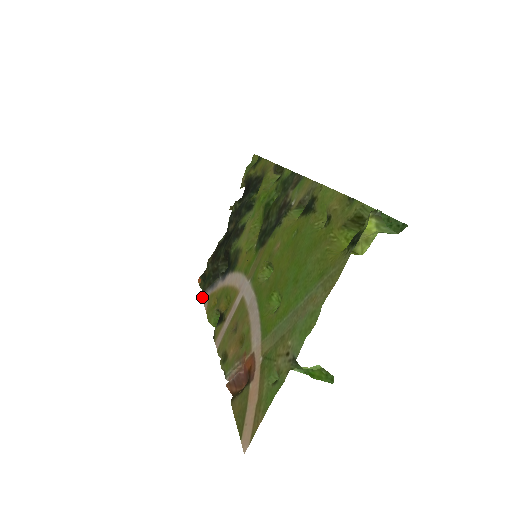
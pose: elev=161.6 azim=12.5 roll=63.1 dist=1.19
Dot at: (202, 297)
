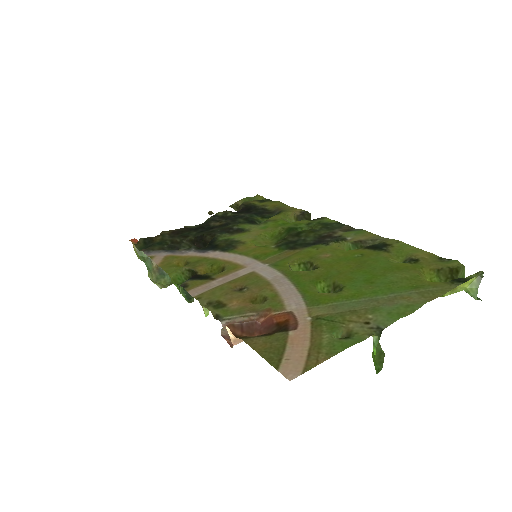
Dot at: (145, 253)
